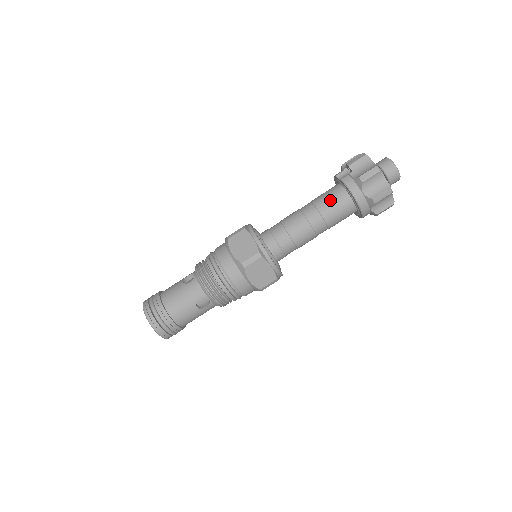
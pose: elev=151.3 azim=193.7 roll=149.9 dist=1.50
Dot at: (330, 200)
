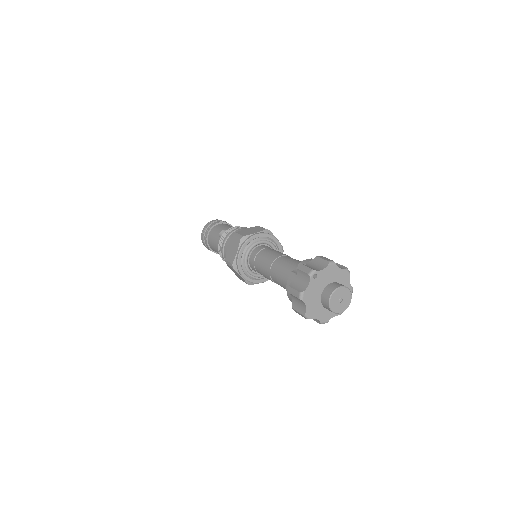
Dot at: (284, 275)
